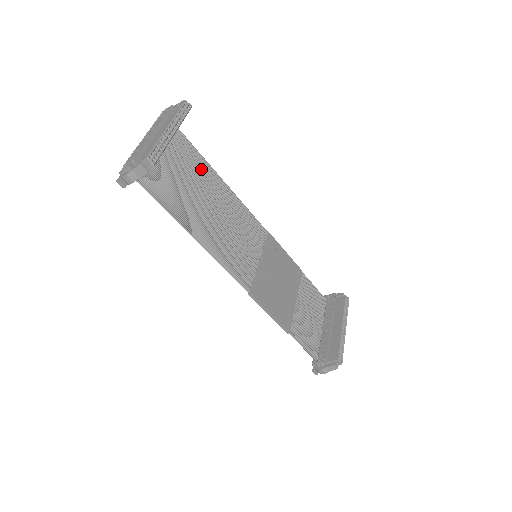
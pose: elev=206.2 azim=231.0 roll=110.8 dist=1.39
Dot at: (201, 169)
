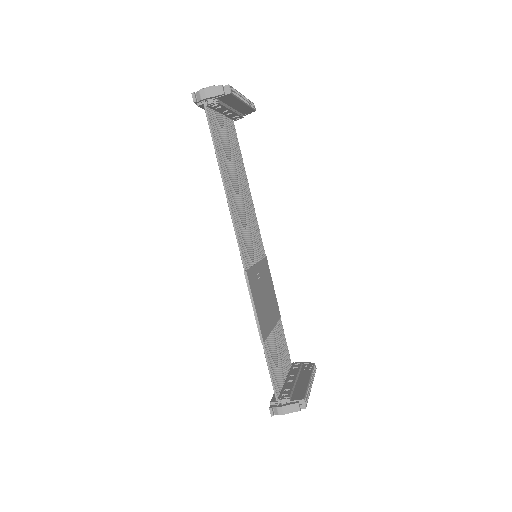
Dot at: (239, 161)
